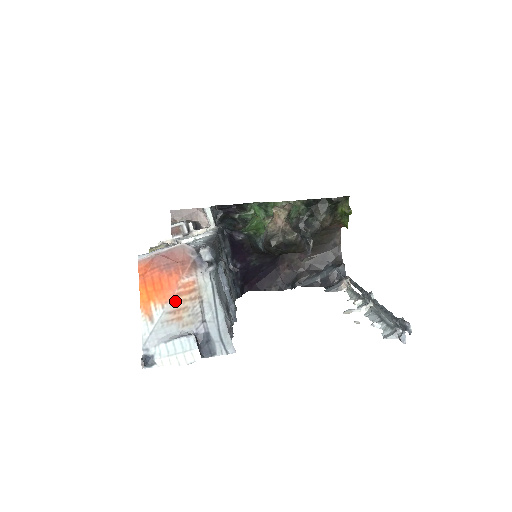
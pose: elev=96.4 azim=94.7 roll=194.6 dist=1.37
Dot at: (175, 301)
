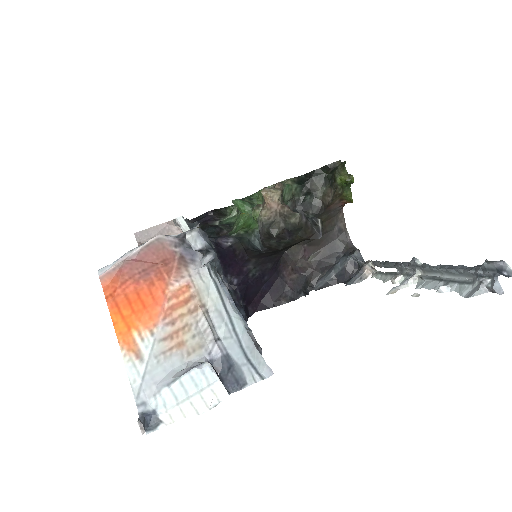
Dot at: (168, 320)
